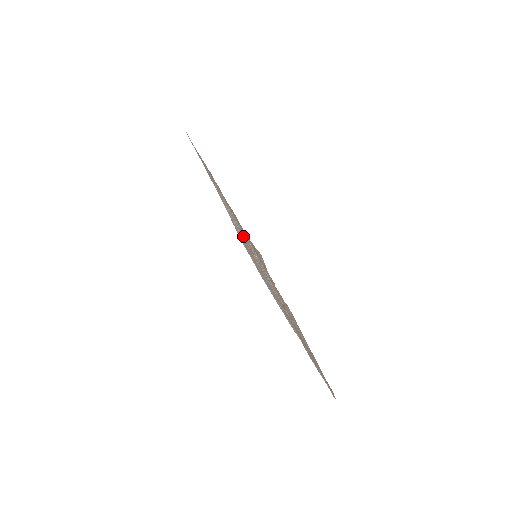
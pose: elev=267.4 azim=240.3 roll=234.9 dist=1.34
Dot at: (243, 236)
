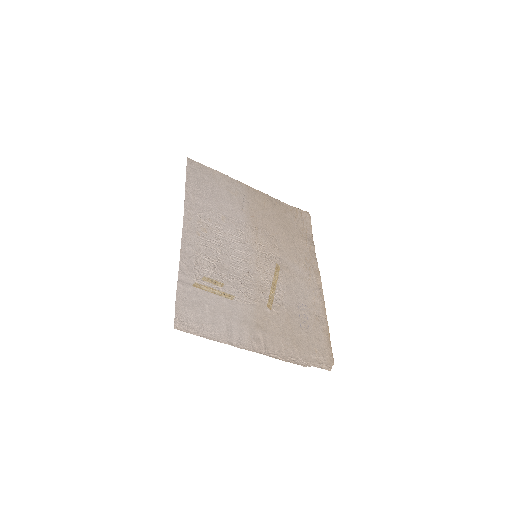
Dot at: (212, 267)
